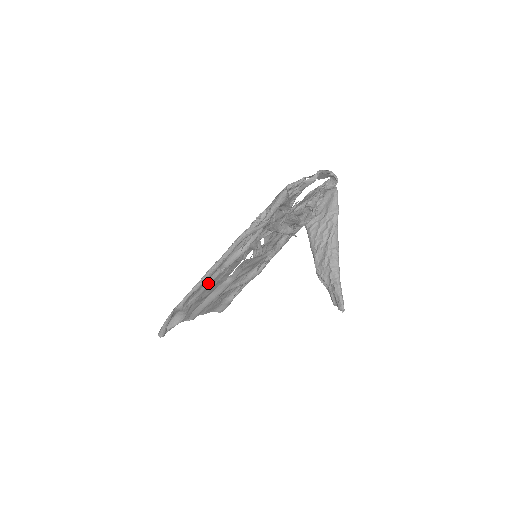
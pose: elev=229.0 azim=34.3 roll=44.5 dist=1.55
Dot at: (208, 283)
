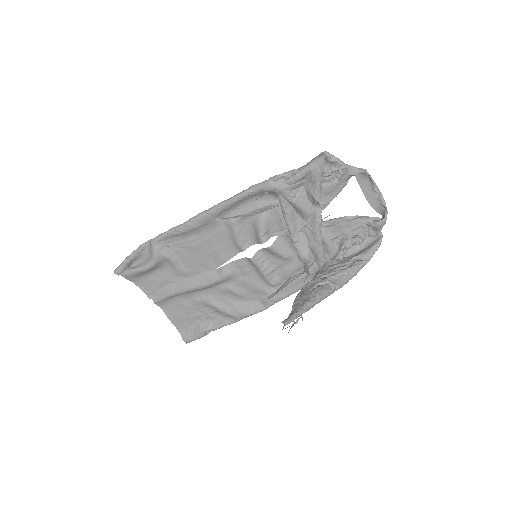
Dot at: (194, 232)
